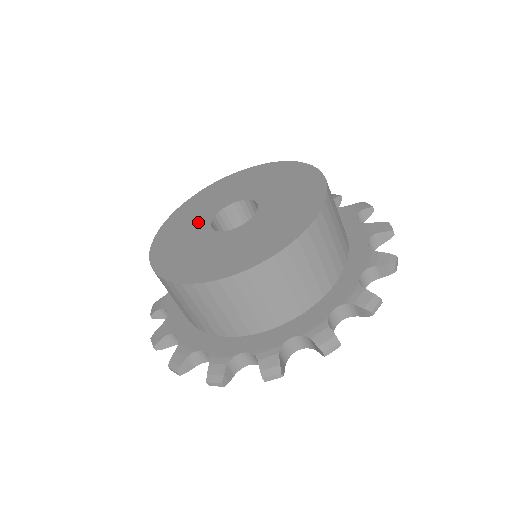
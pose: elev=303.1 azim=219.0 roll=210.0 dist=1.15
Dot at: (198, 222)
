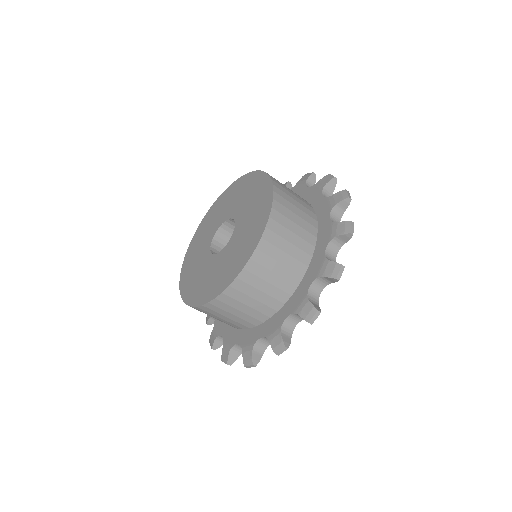
Dot at: (202, 258)
